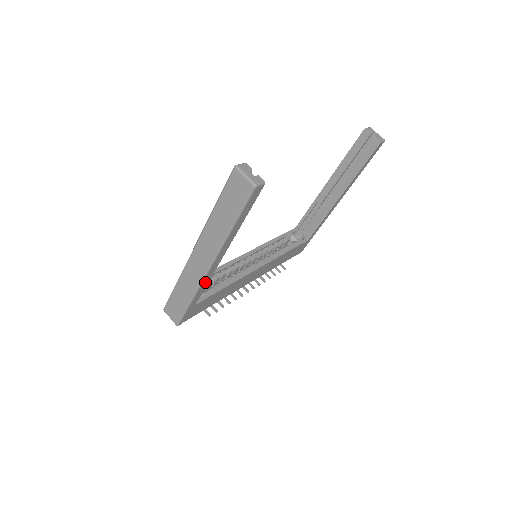
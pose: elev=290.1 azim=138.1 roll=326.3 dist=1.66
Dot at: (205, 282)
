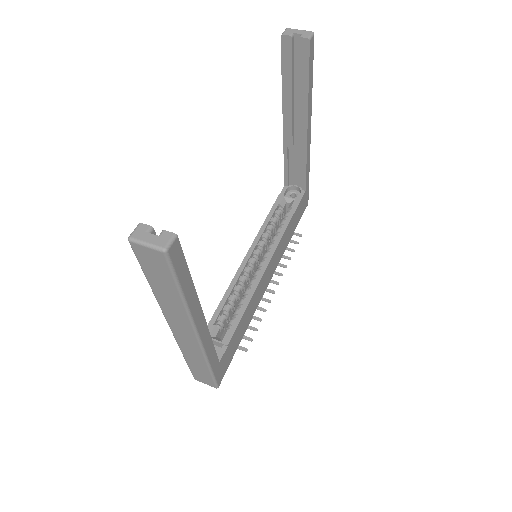
Dot at: (208, 346)
